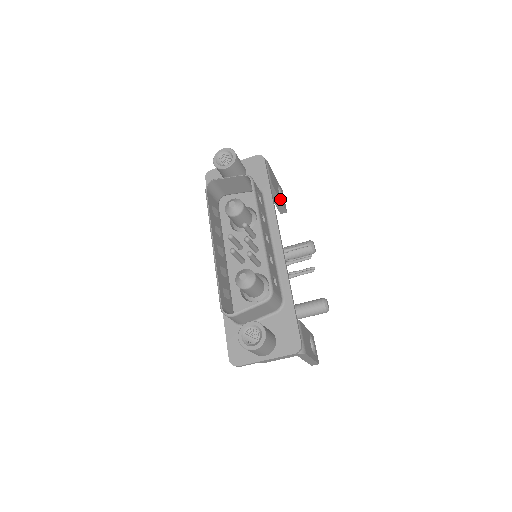
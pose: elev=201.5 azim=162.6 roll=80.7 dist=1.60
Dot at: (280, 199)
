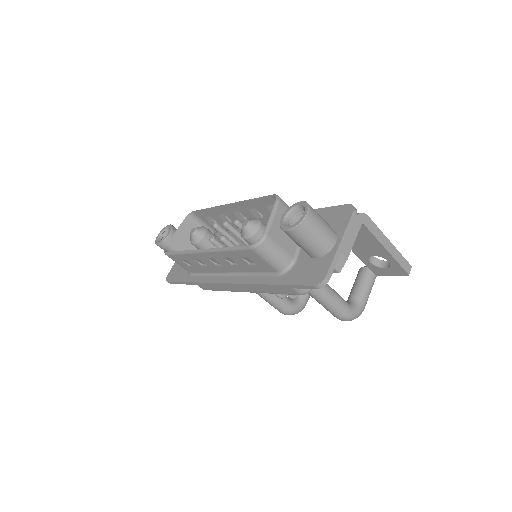
Dot at: occluded
